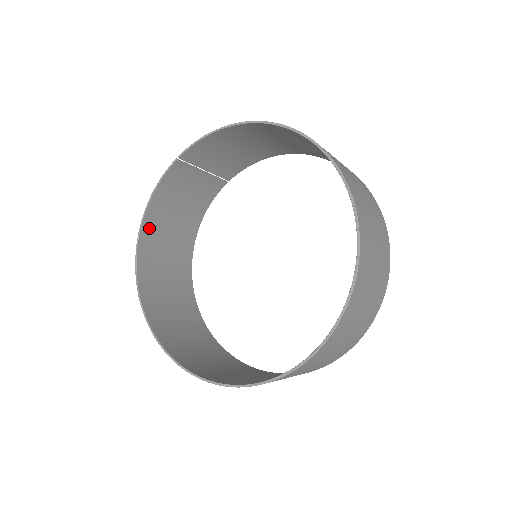
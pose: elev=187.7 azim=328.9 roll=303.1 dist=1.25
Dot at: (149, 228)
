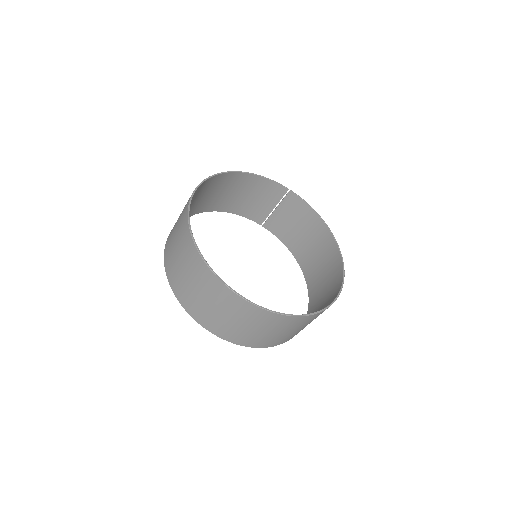
Dot at: (239, 178)
